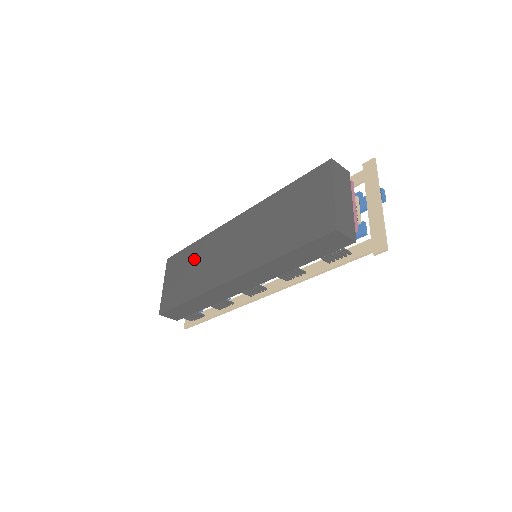
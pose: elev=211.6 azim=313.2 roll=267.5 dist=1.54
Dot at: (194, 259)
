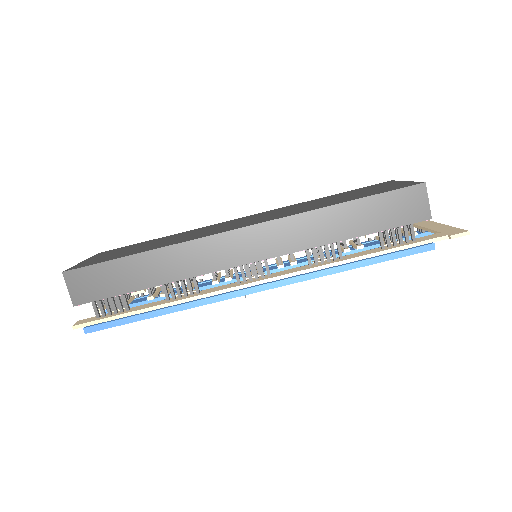
Dot at: (161, 240)
